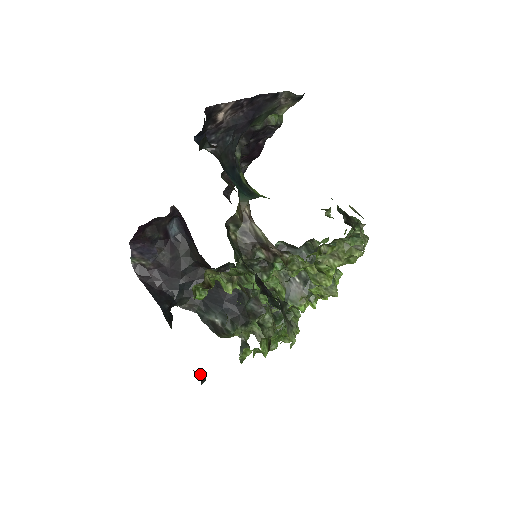
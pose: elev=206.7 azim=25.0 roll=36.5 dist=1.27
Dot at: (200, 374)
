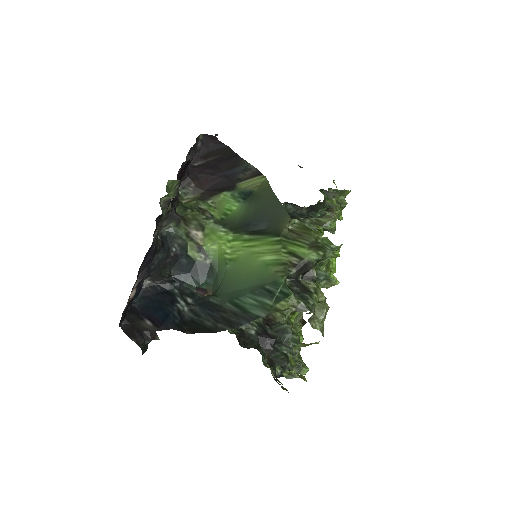
Dot at: occluded
